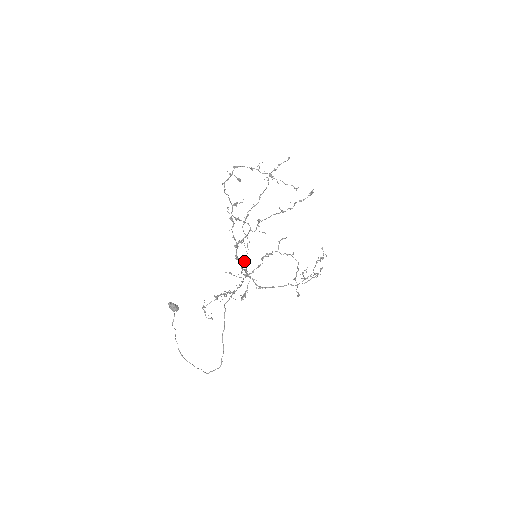
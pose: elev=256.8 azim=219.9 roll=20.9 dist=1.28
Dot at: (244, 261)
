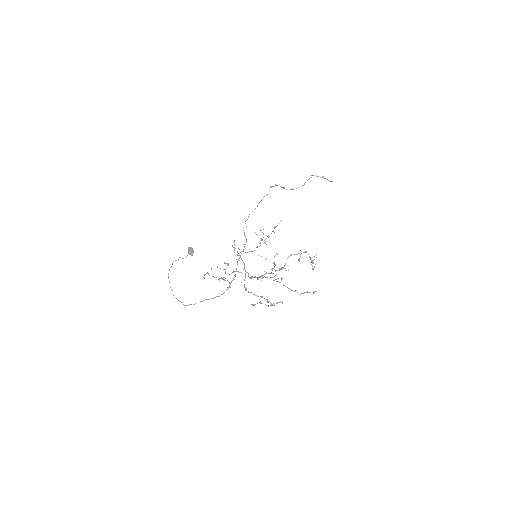
Dot at: occluded
